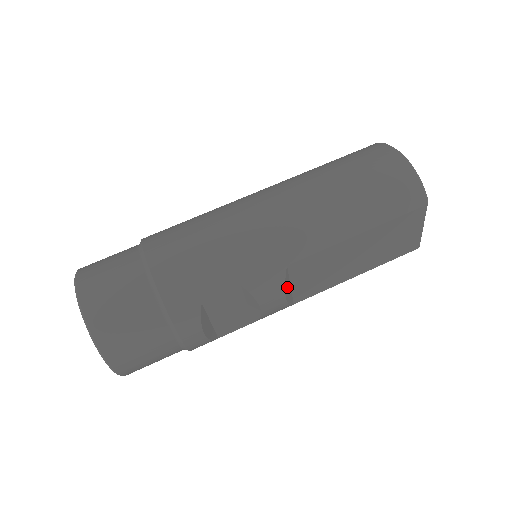
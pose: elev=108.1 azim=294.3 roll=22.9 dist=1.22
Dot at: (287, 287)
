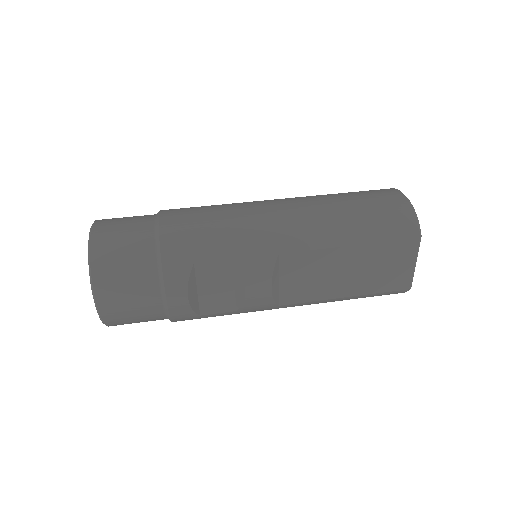
Dot at: (275, 278)
